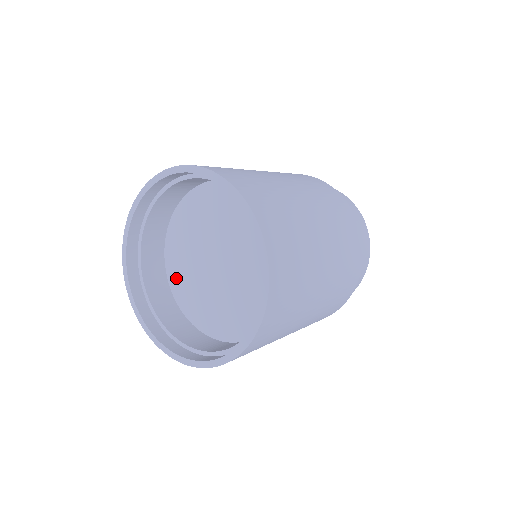
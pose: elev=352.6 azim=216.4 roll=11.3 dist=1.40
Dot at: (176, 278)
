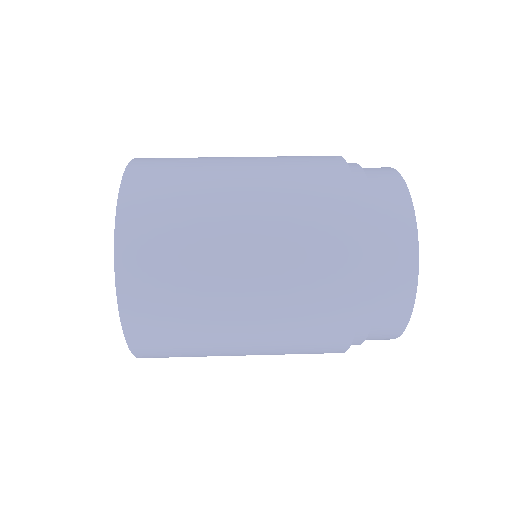
Dot at: occluded
